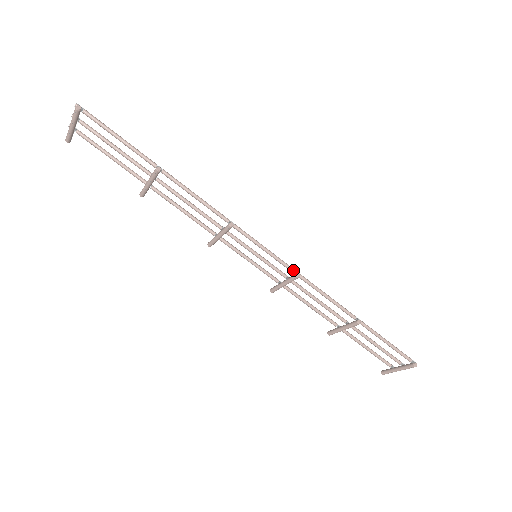
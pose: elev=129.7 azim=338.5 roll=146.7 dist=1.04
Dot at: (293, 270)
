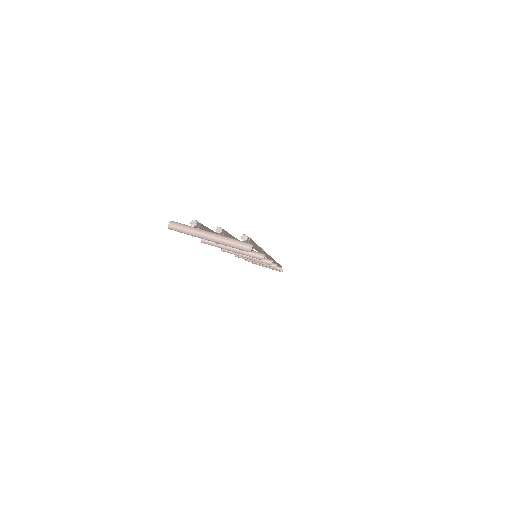
Dot at: occluded
